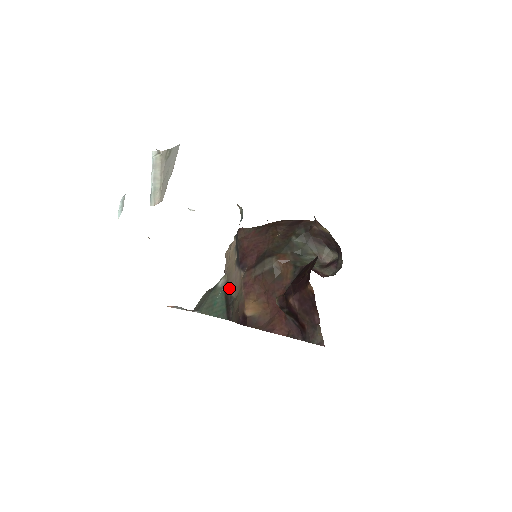
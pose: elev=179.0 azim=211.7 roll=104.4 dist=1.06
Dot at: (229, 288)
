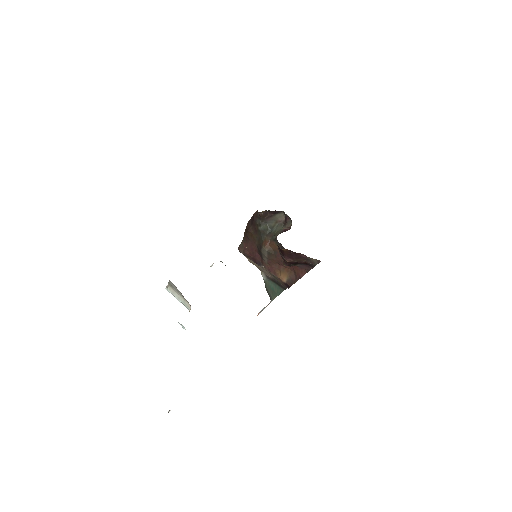
Dot at: (269, 276)
